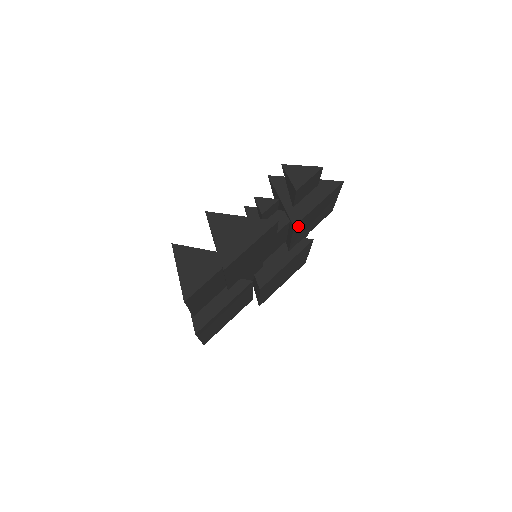
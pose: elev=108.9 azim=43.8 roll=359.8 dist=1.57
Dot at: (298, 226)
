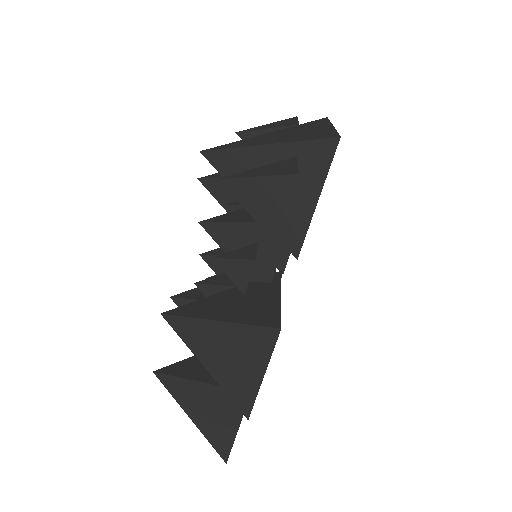
Dot at: occluded
